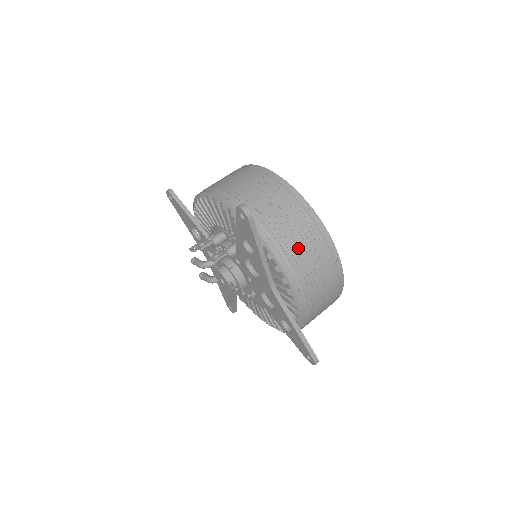
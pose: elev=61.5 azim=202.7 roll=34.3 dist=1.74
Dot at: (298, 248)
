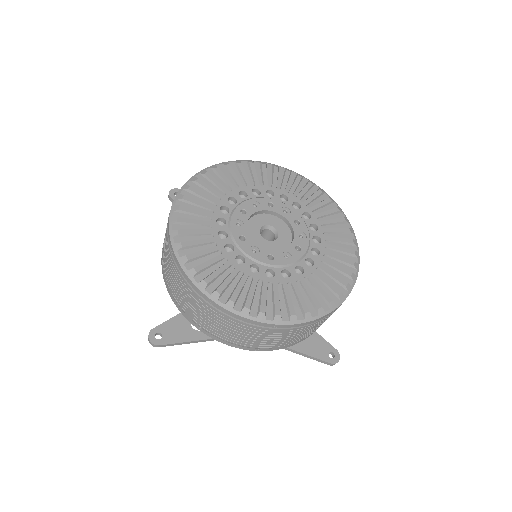
Dot at: (227, 333)
